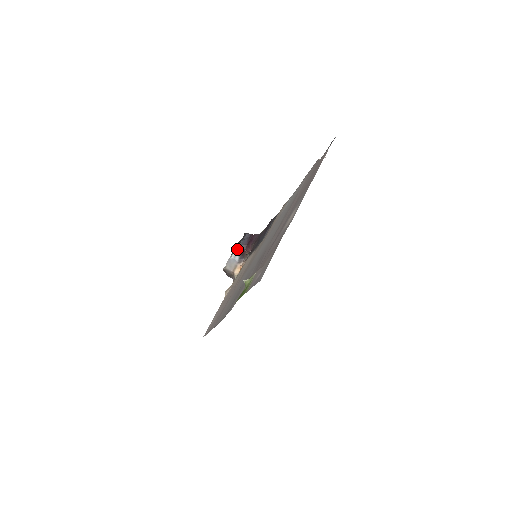
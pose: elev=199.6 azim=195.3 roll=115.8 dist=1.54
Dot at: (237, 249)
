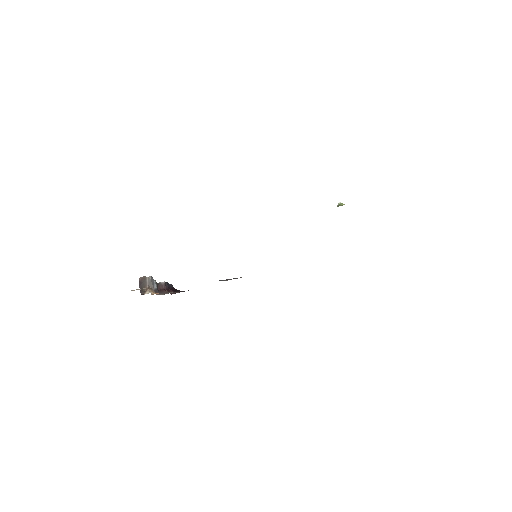
Dot at: (159, 282)
